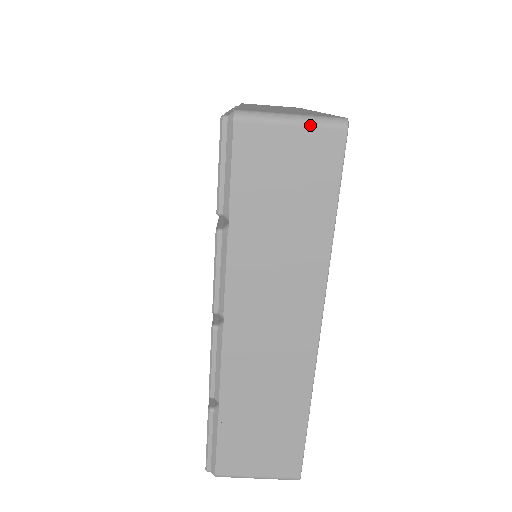
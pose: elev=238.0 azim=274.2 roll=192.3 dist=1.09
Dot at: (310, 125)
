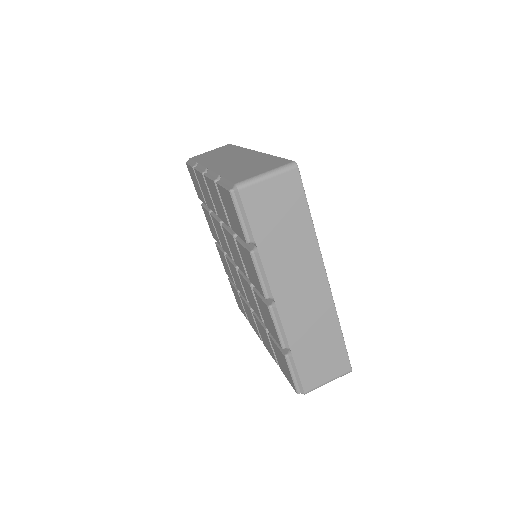
Dot at: (278, 174)
